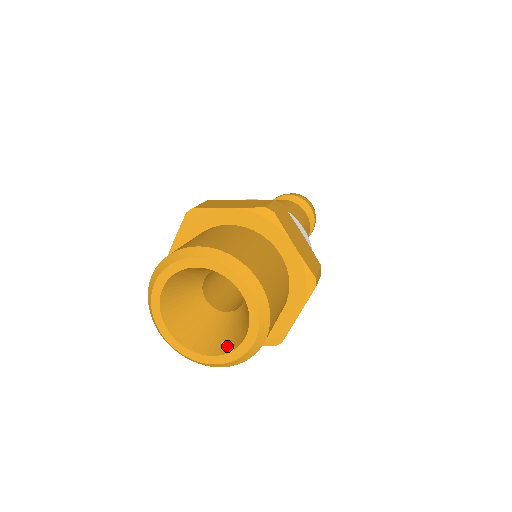
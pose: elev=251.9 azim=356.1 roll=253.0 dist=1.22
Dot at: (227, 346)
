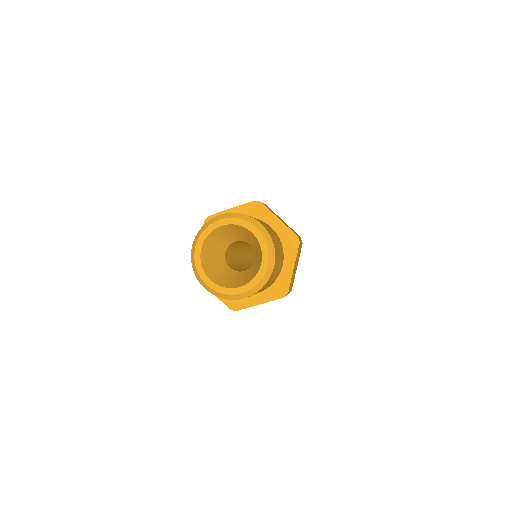
Dot at: (223, 283)
